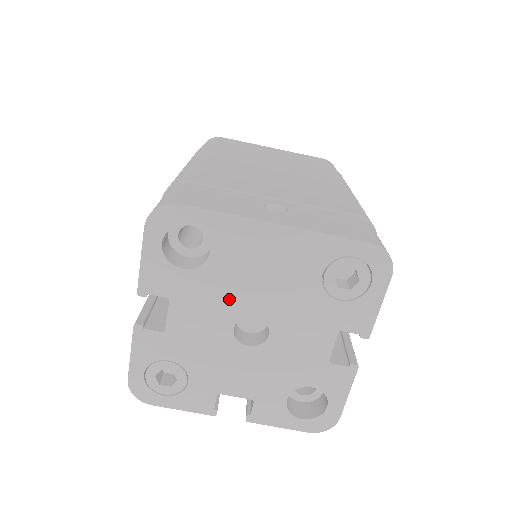
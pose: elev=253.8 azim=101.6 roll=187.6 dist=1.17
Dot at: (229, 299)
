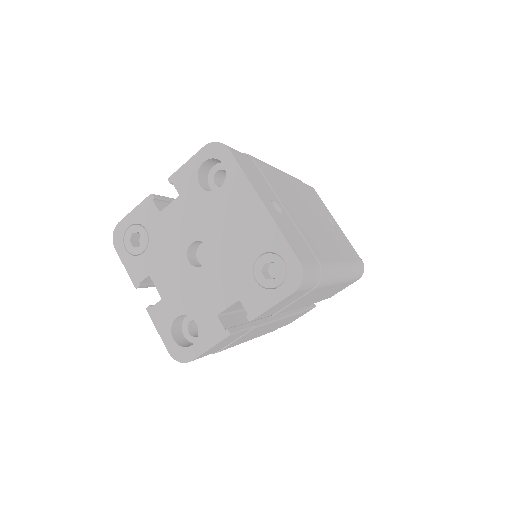
Dot at: (205, 224)
